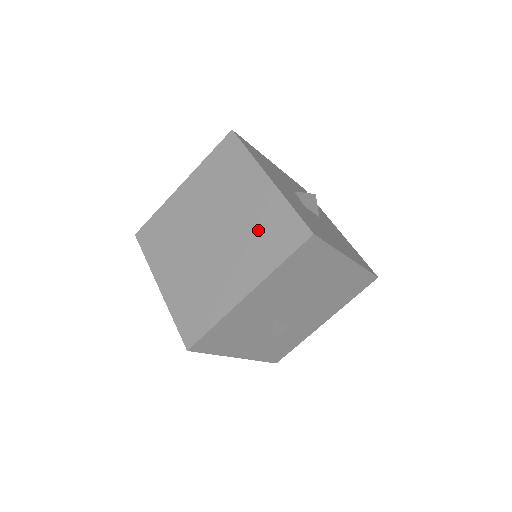
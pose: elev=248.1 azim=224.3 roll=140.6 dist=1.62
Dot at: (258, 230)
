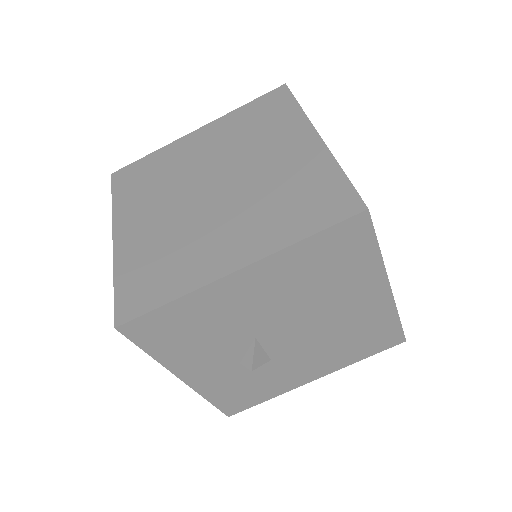
Dot at: (283, 192)
